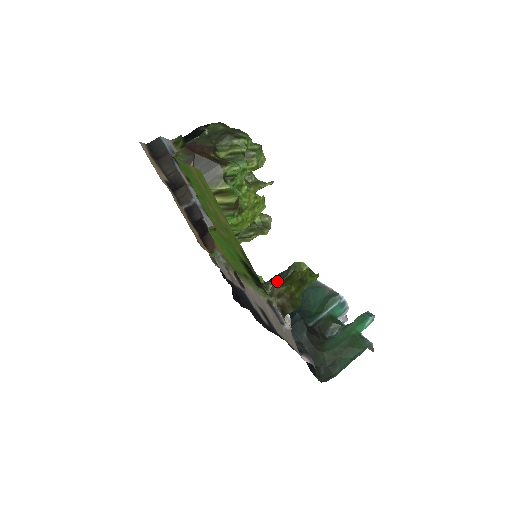
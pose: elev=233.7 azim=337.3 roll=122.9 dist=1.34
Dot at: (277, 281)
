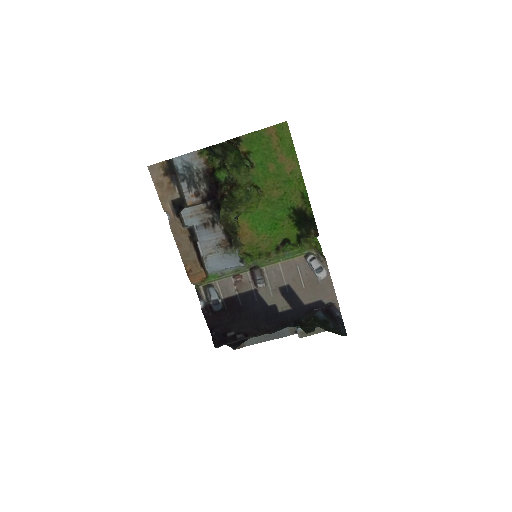
Dot at: occluded
